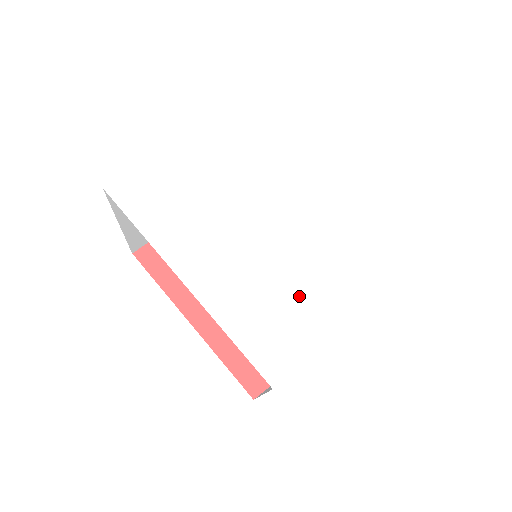
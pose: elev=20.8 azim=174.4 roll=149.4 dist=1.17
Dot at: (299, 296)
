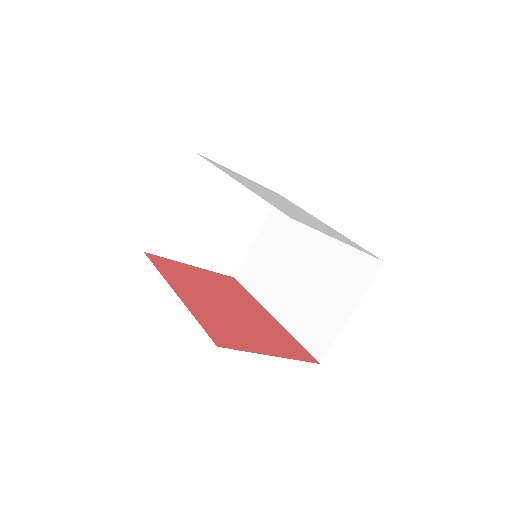
Dot at: (307, 220)
